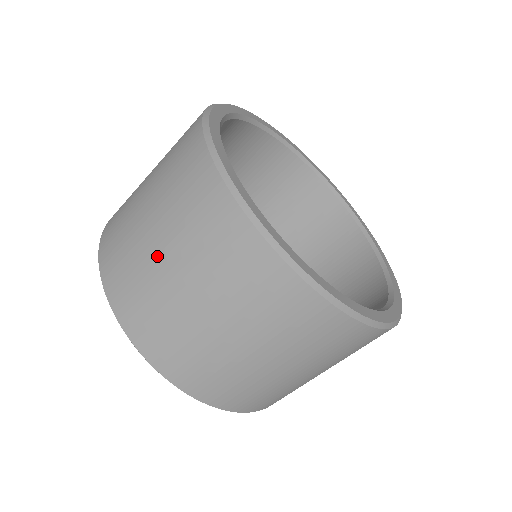
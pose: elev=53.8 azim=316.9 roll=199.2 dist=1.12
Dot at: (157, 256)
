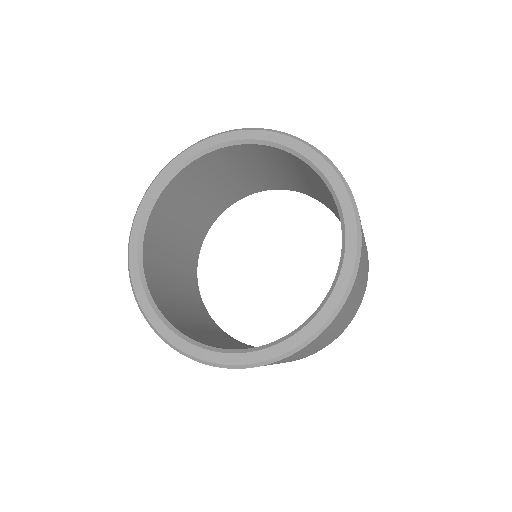
Dot at: occluded
